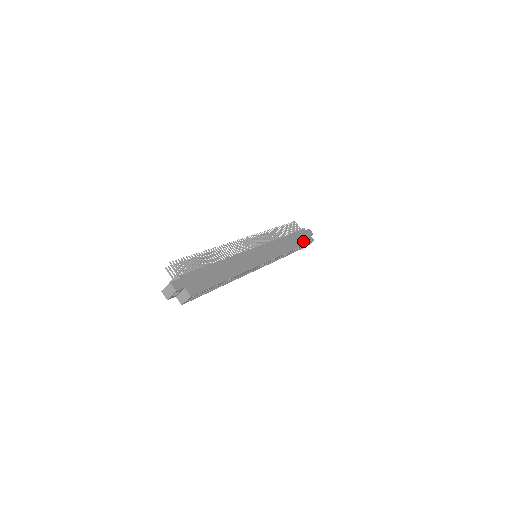
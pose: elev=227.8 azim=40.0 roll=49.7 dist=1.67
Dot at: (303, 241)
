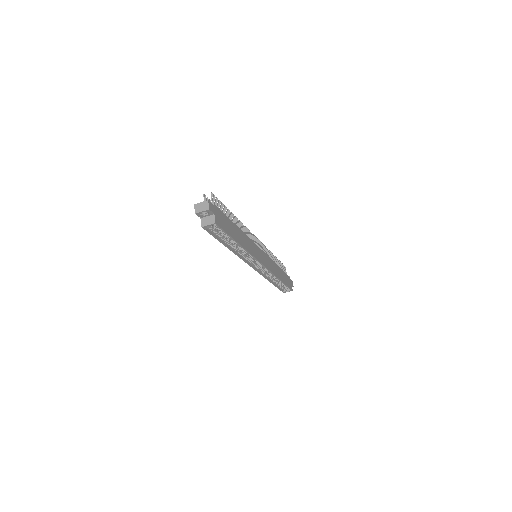
Dot at: (287, 282)
